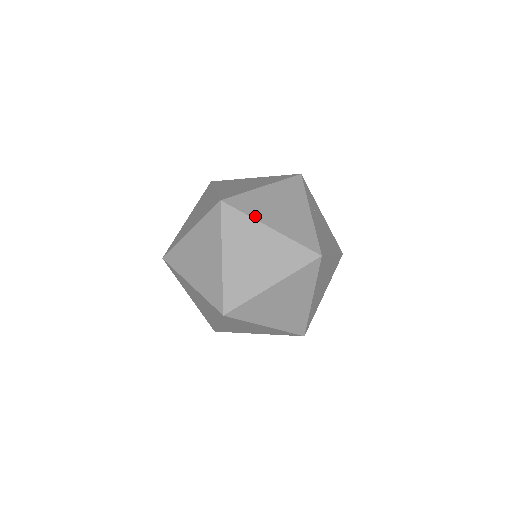
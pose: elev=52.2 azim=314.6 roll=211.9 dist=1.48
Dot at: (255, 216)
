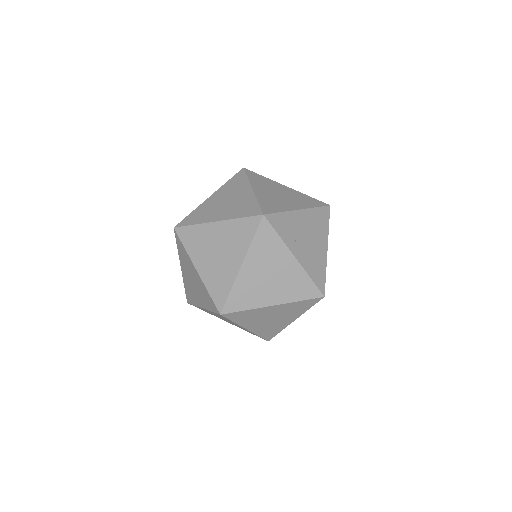
Dot at: (255, 306)
